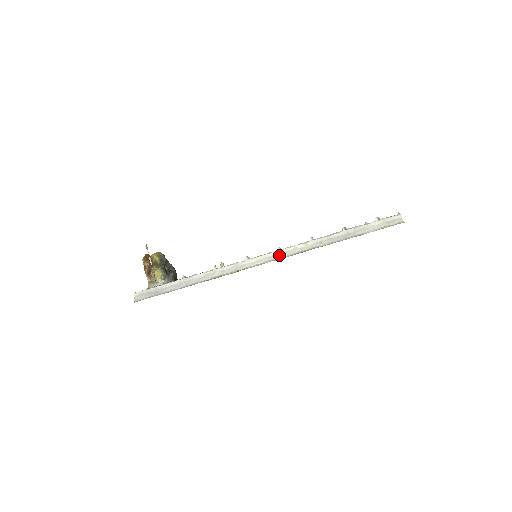
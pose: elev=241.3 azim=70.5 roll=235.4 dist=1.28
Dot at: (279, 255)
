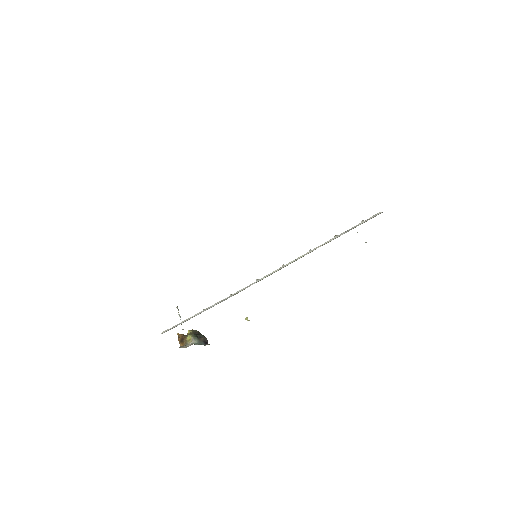
Dot at: (283, 267)
